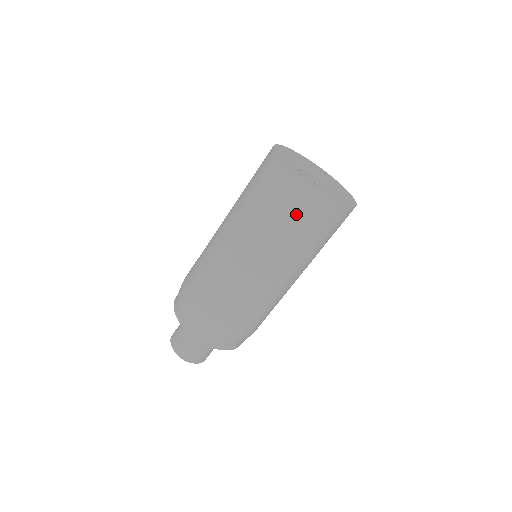
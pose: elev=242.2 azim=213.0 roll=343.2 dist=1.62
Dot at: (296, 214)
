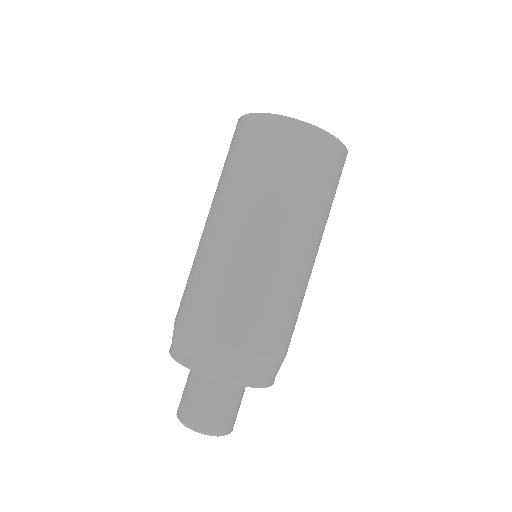
Dot at: (237, 149)
